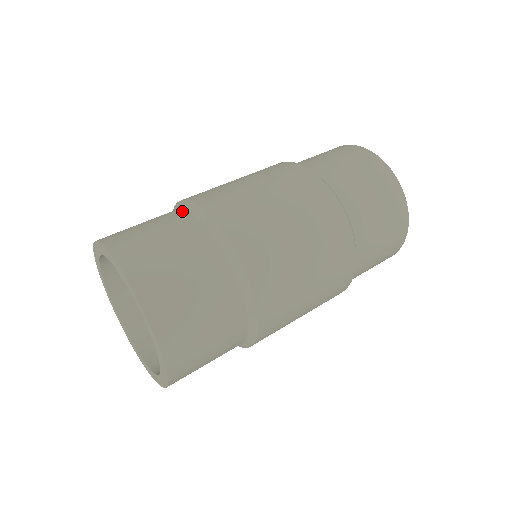
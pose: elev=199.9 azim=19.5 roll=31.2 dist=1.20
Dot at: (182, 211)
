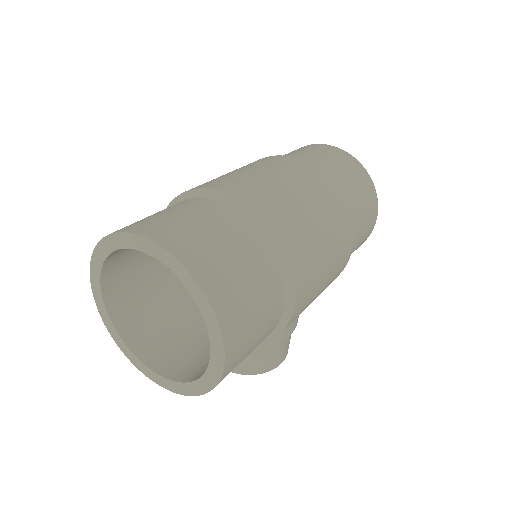
Dot at: occluded
